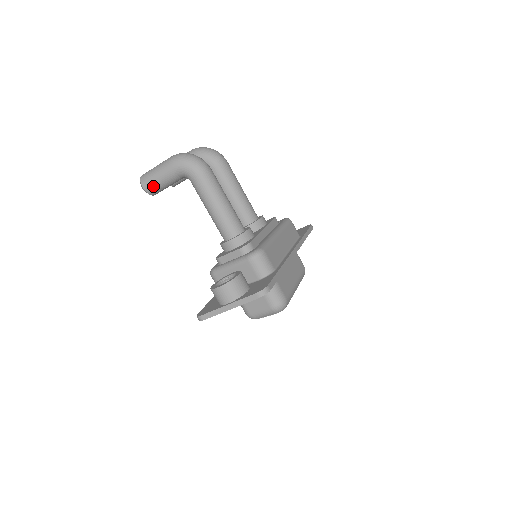
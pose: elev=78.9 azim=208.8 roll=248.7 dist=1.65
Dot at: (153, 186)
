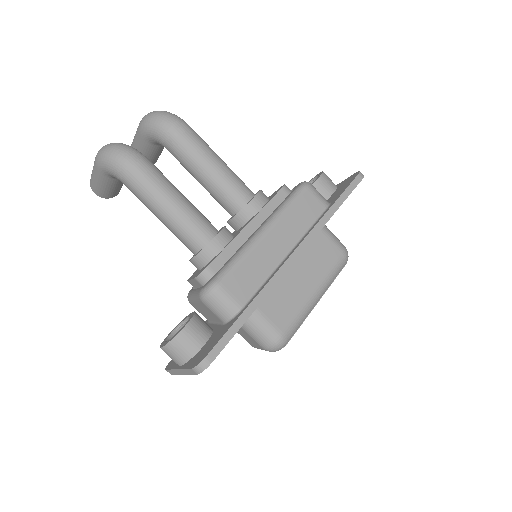
Dot at: (101, 191)
